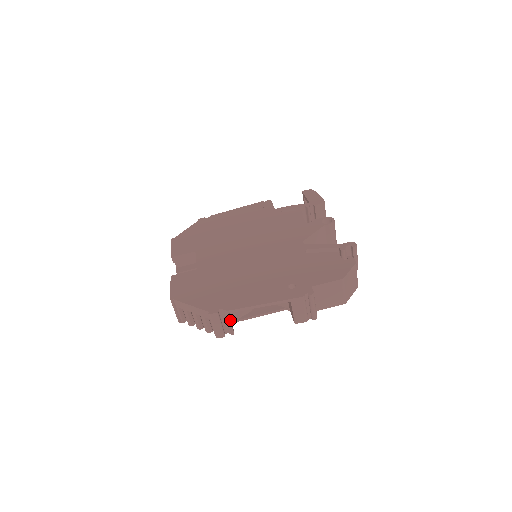
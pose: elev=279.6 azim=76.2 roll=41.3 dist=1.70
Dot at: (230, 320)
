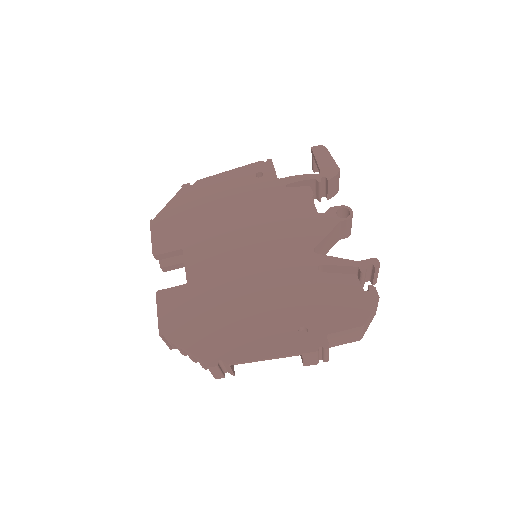
Dot at: (231, 369)
